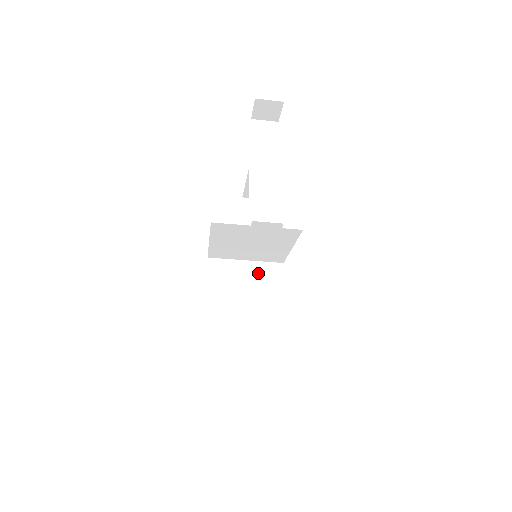
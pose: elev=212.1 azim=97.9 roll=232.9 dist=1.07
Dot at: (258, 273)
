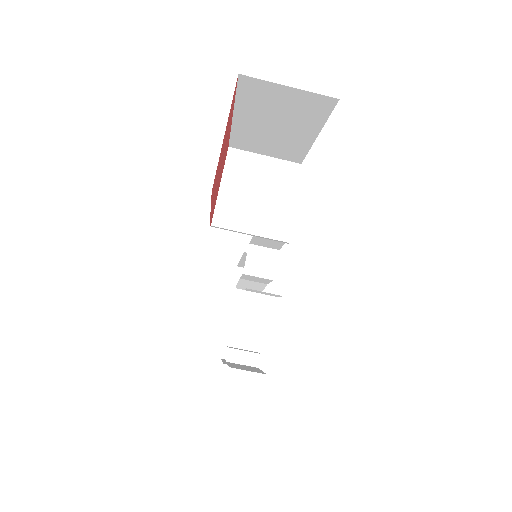
Dot at: (262, 237)
